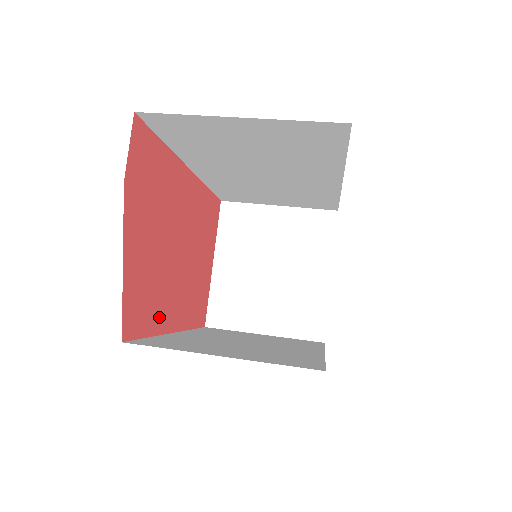
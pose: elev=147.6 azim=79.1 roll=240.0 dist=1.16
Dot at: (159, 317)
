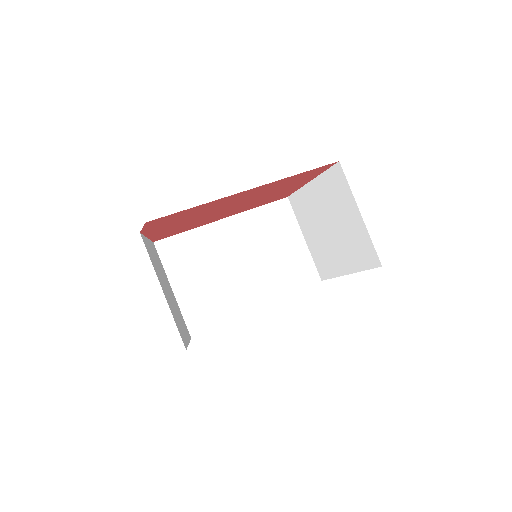
Dot at: (200, 224)
